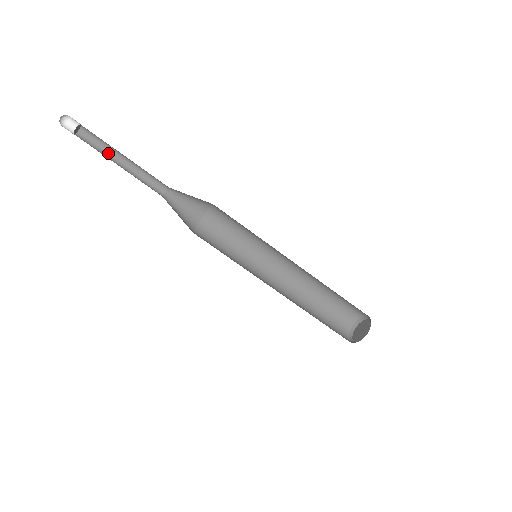
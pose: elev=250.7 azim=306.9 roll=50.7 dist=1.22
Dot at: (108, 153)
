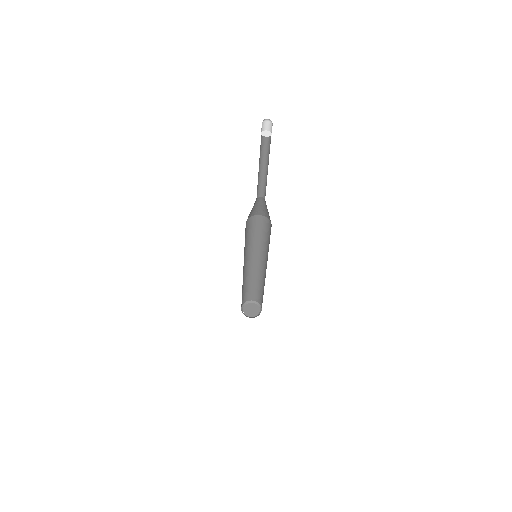
Dot at: (264, 155)
